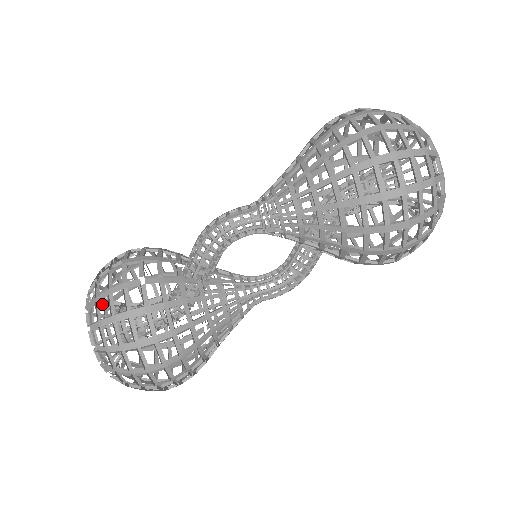
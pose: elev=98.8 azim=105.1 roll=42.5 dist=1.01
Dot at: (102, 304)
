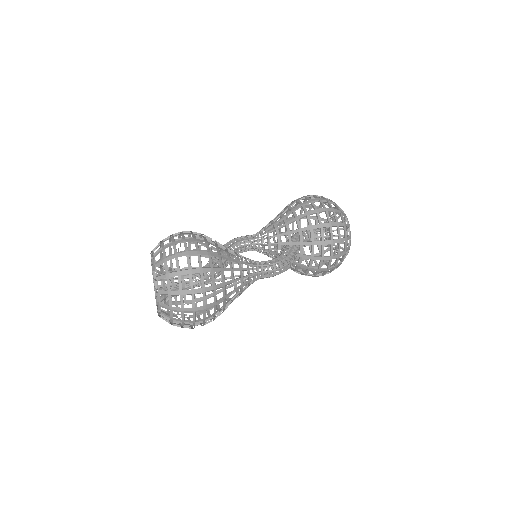
Dot at: occluded
